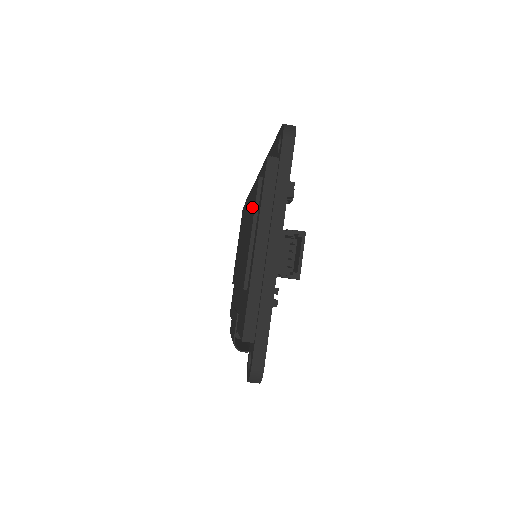
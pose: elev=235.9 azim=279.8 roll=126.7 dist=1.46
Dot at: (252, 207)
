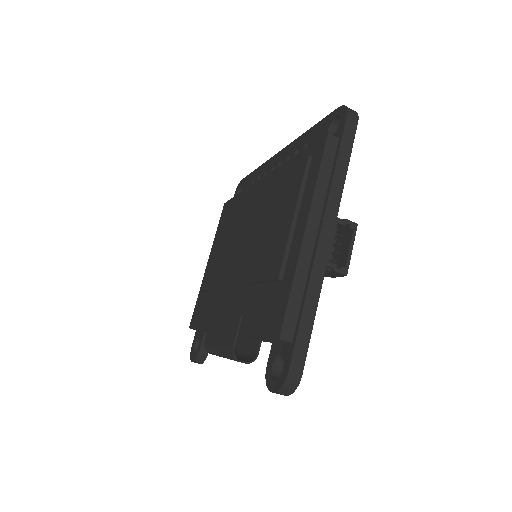
Dot at: (285, 191)
